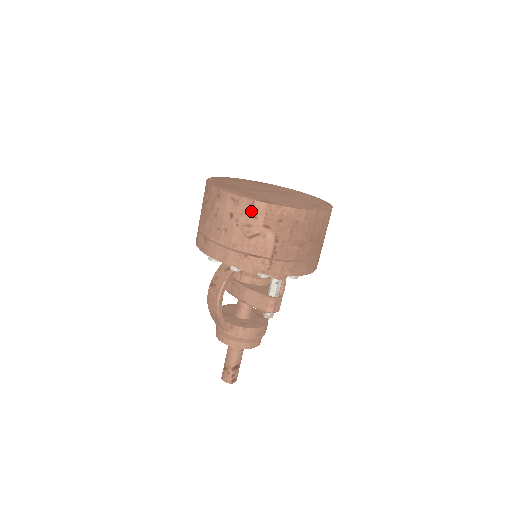
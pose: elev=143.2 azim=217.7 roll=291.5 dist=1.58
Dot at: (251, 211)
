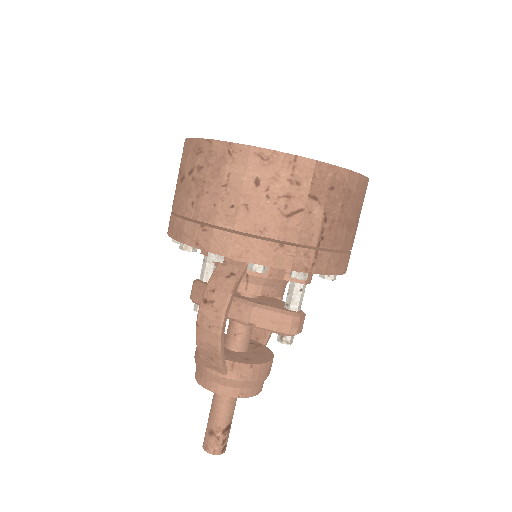
Dot at: (291, 173)
